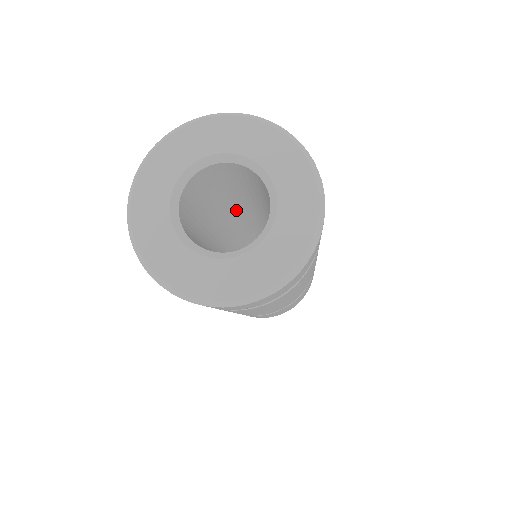
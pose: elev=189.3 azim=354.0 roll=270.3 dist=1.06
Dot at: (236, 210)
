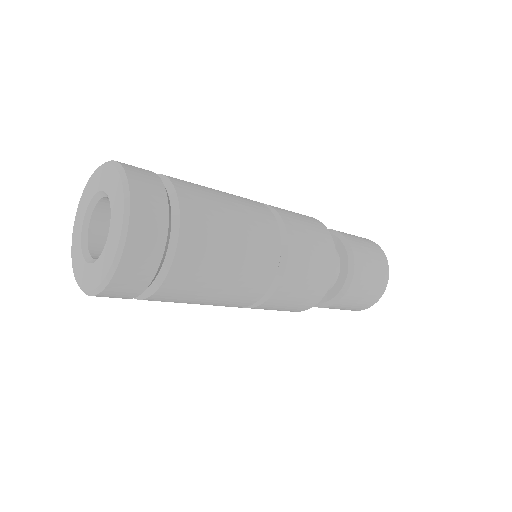
Dot at: occluded
